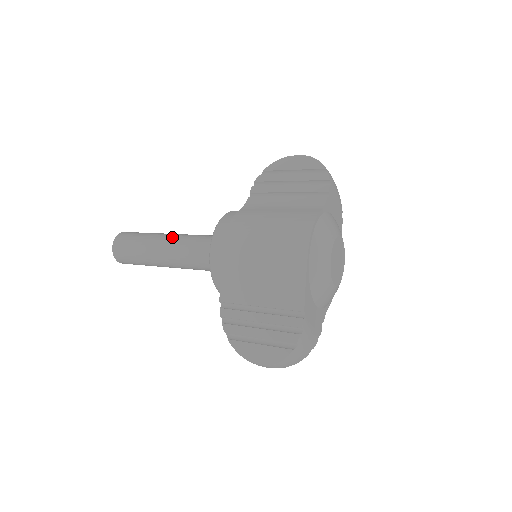
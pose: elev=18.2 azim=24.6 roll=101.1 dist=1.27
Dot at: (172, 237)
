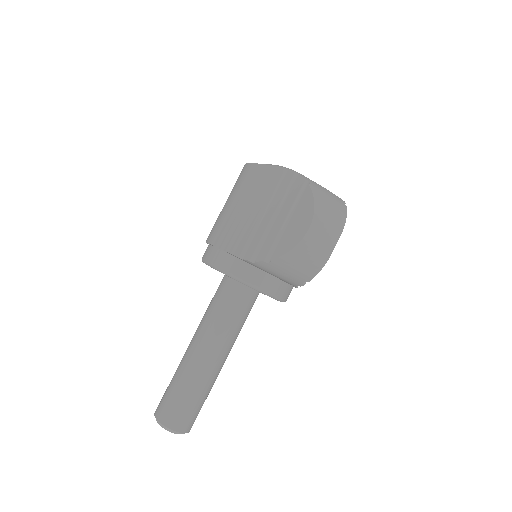
Dot at: occluded
